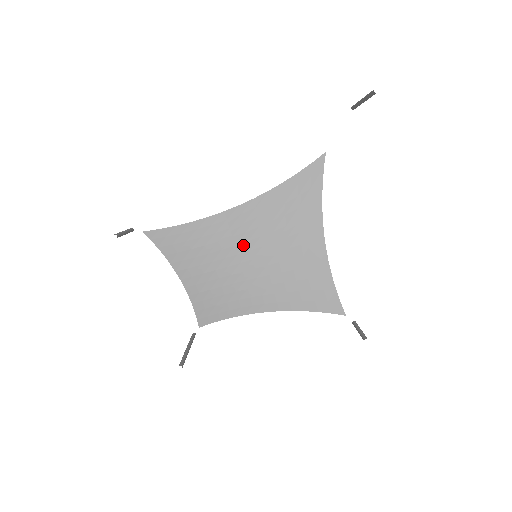
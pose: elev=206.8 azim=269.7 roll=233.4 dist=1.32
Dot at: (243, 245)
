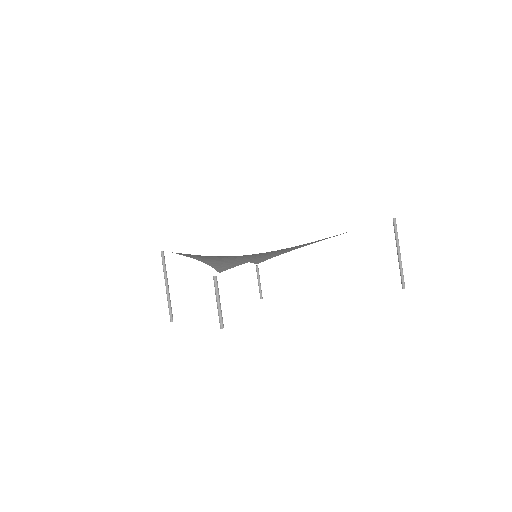
Dot at: occluded
